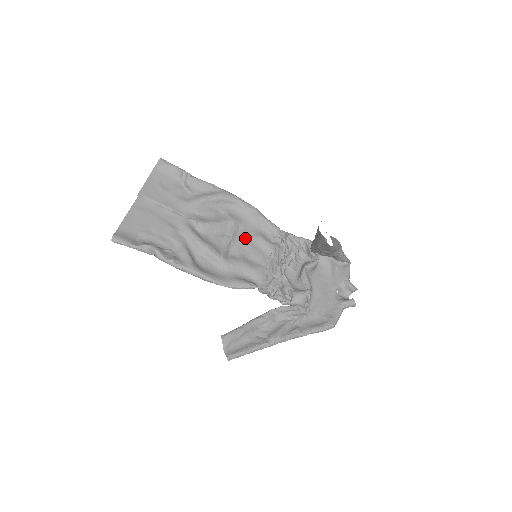
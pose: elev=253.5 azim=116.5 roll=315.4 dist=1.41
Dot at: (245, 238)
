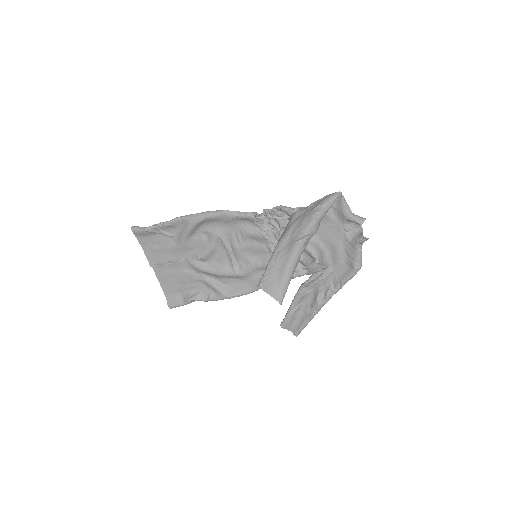
Dot at: (238, 242)
